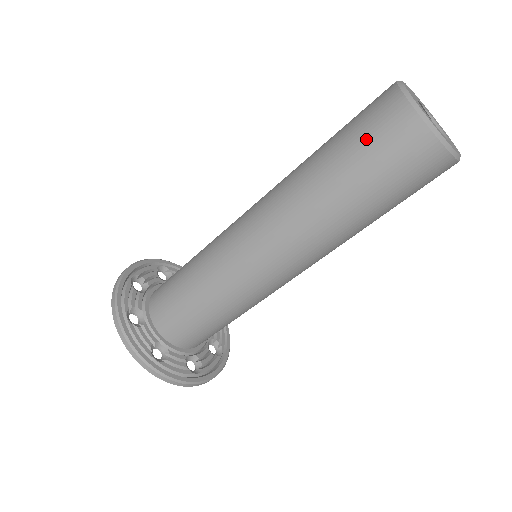
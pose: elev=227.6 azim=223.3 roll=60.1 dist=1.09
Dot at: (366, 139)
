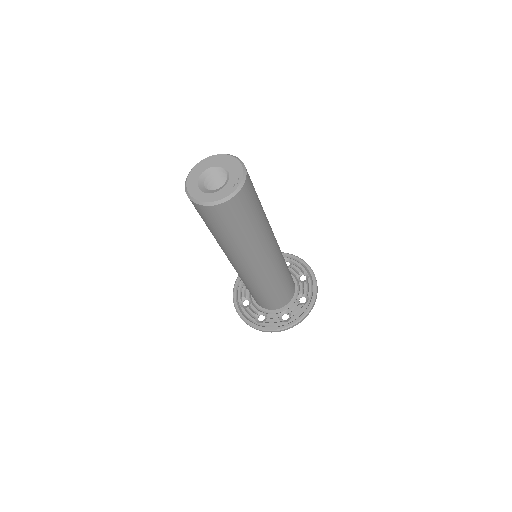
Dot at: occluded
